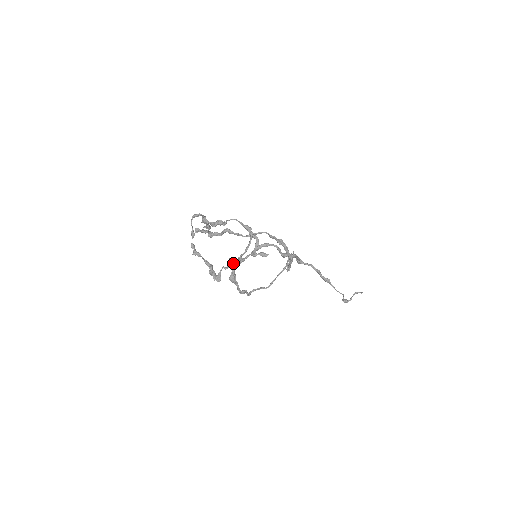
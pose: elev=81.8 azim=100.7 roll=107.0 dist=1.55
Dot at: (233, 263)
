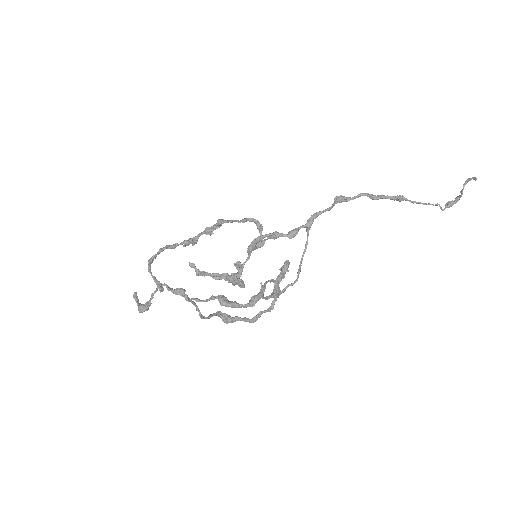
Dot at: occluded
